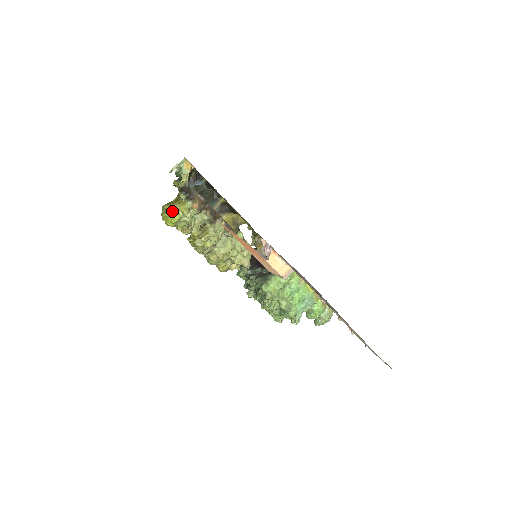
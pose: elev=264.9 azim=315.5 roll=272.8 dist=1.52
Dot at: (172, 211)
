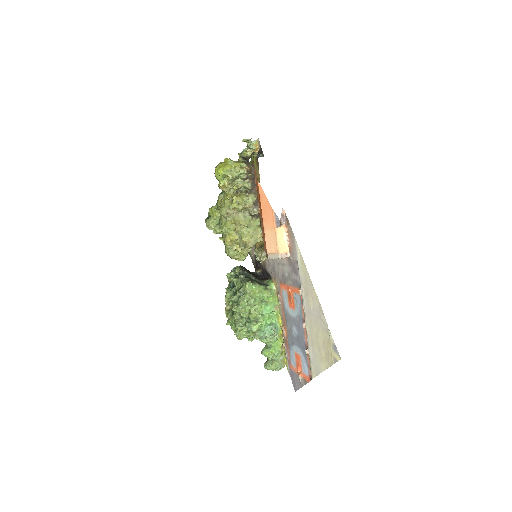
Dot at: (229, 162)
